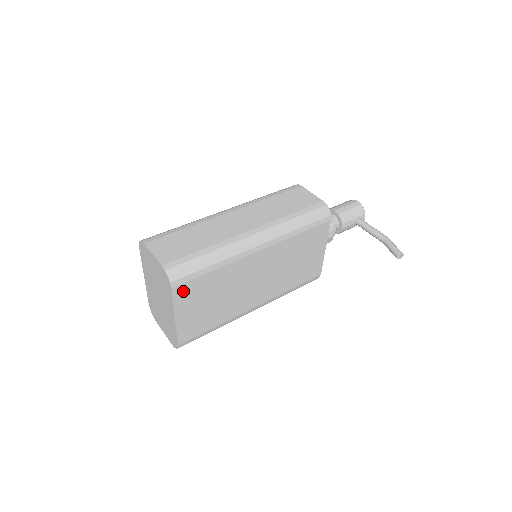
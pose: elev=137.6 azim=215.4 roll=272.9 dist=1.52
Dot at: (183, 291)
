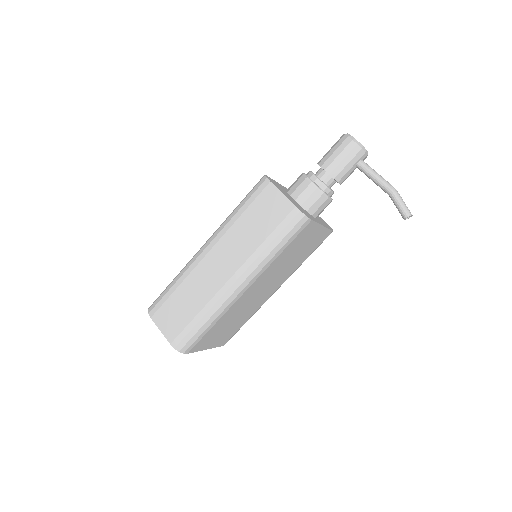
Dot at: (198, 346)
